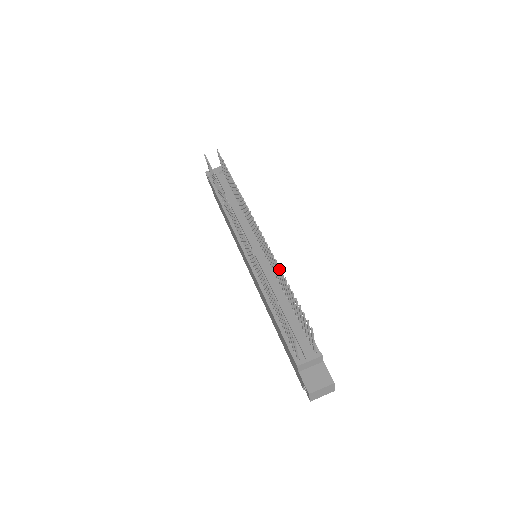
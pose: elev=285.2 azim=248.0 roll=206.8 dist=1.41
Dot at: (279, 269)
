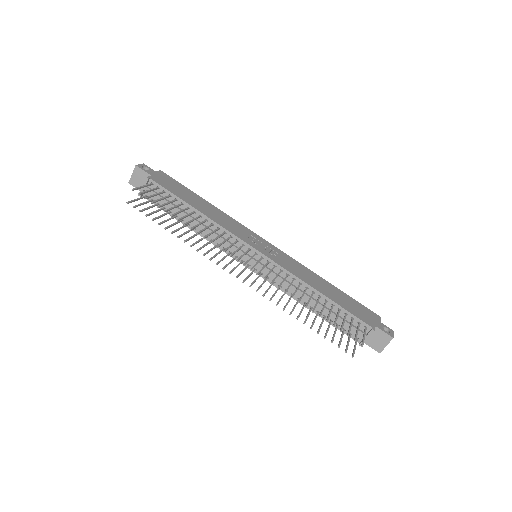
Dot at: occluded
